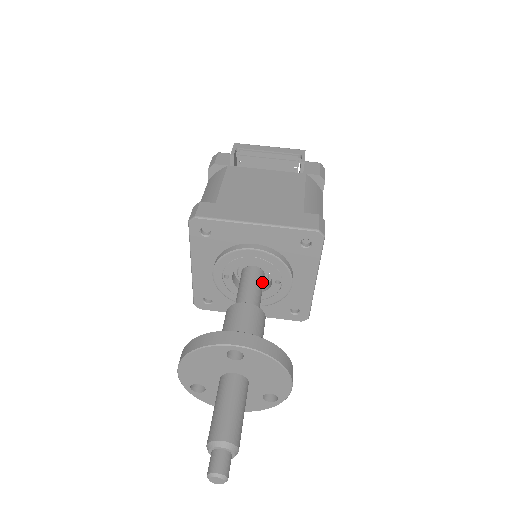
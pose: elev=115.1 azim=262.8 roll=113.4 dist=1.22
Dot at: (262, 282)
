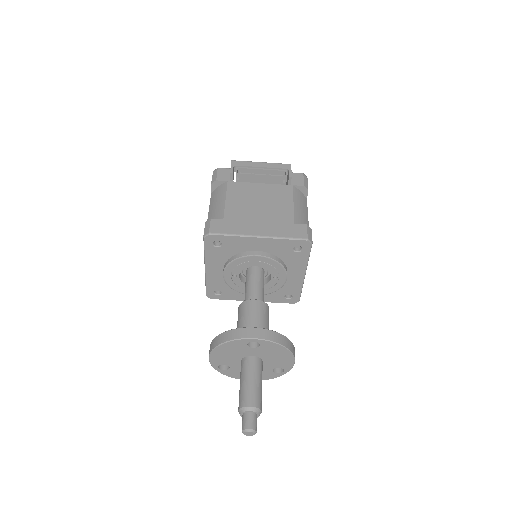
Dot at: (263, 279)
